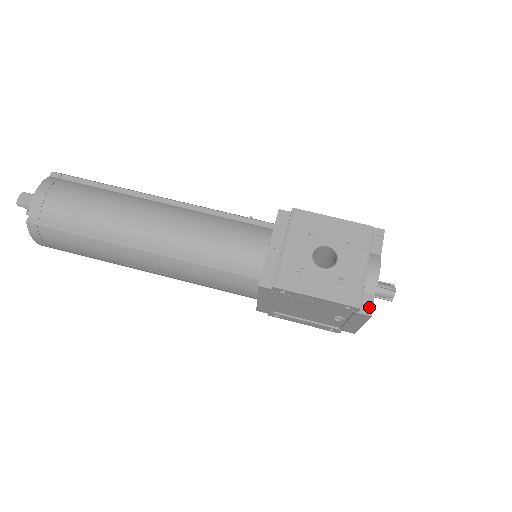
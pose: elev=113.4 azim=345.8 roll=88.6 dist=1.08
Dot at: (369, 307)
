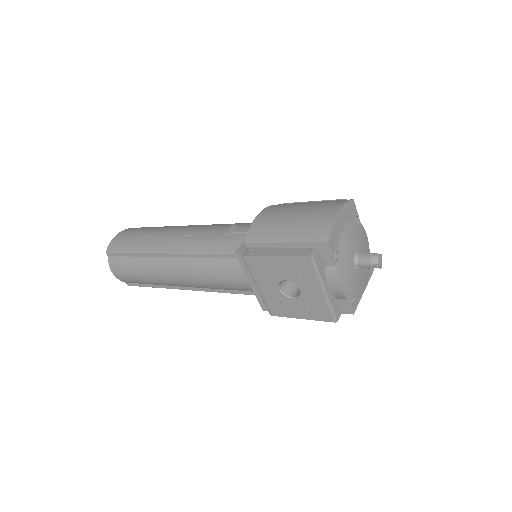
Dot at: (348, 309)
